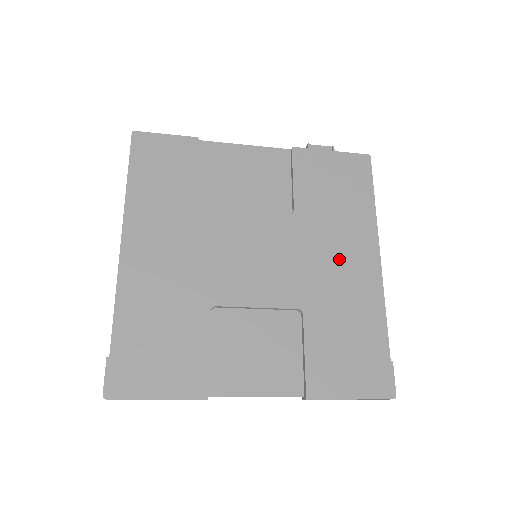
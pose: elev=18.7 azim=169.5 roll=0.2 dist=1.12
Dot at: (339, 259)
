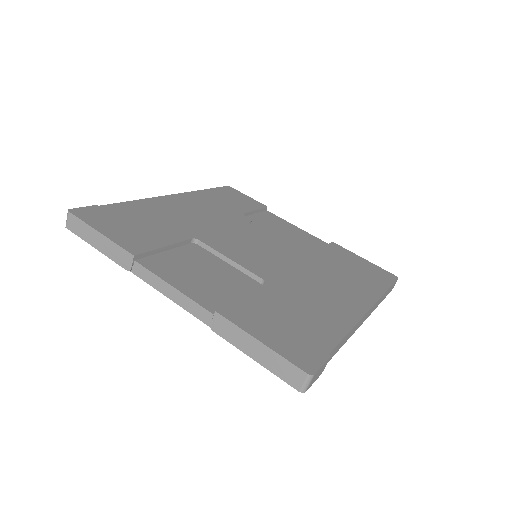
Dot at: (326, 288)
